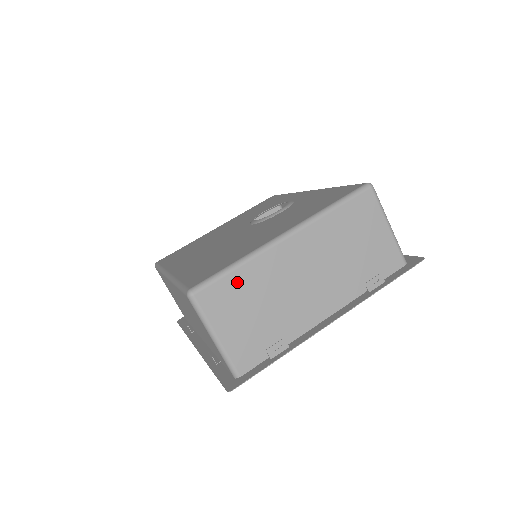
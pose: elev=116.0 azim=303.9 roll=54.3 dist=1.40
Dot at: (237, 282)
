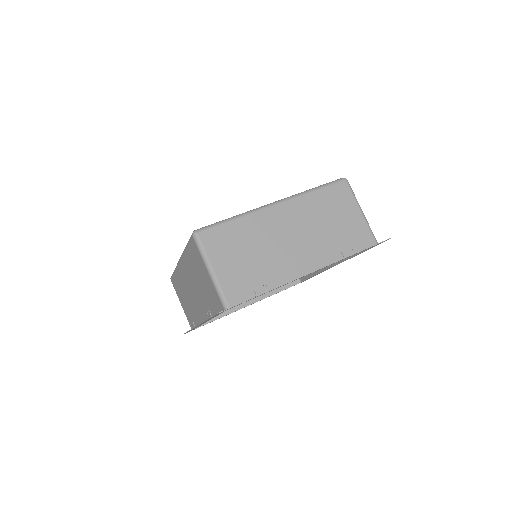
Dot at: (233, 230)
